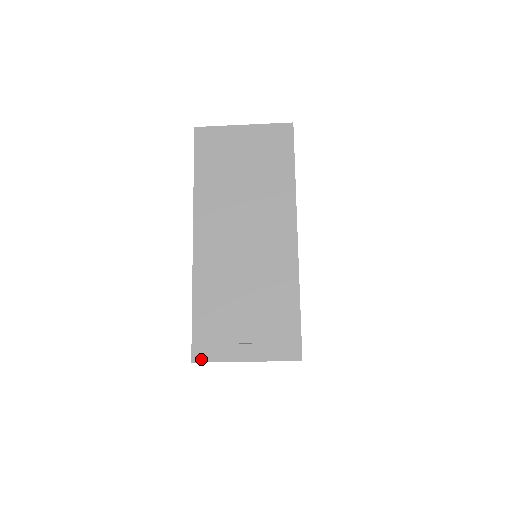
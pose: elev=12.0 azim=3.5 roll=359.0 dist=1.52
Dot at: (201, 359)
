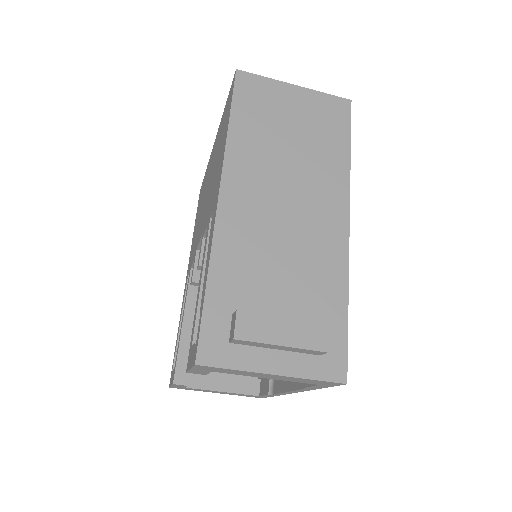
Dot at: (210, 361)
